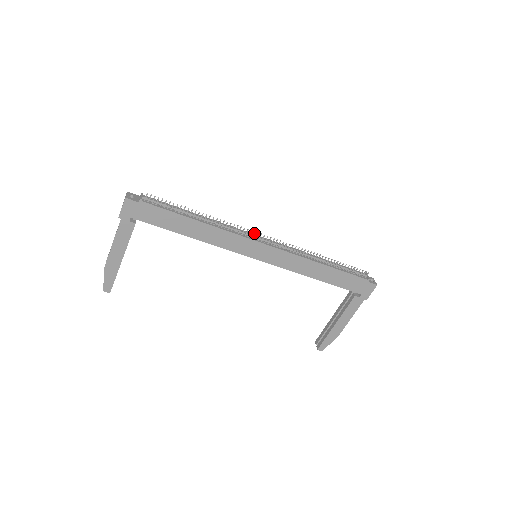
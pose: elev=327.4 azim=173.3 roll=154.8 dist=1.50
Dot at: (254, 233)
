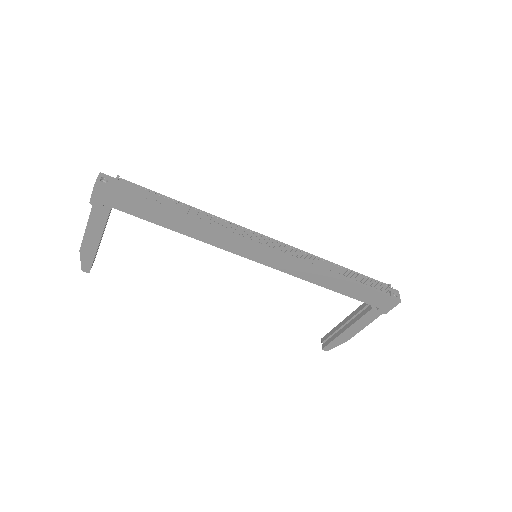
Dot at: occluded
